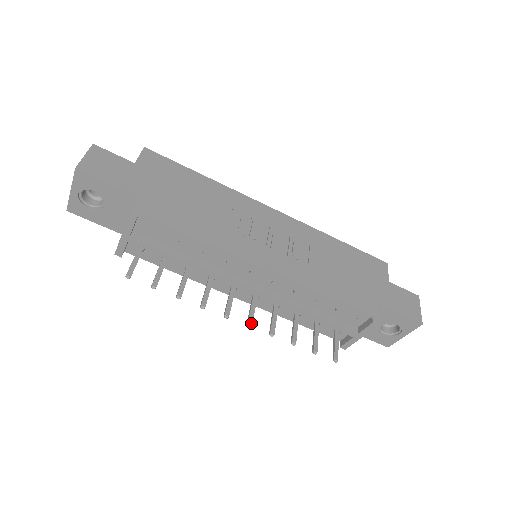
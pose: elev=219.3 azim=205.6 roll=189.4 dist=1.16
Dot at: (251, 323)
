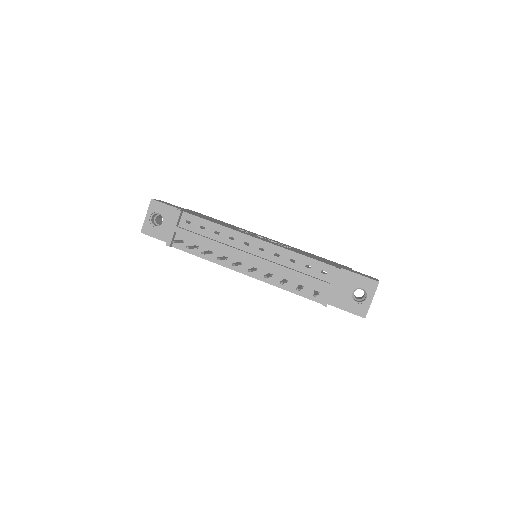
Dot at: (251, 270)
